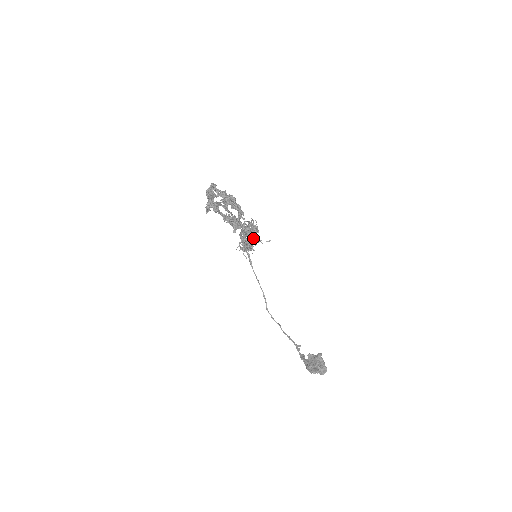
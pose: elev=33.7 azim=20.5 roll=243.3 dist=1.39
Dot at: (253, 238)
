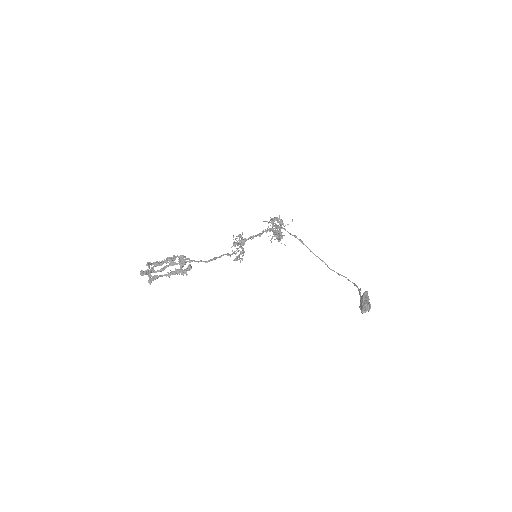
Dot at: (241, 248)
